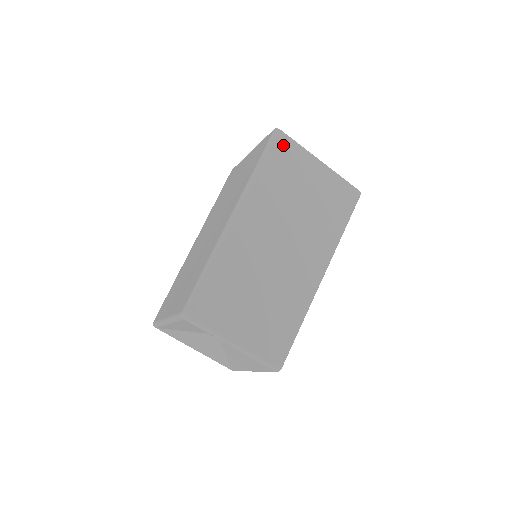
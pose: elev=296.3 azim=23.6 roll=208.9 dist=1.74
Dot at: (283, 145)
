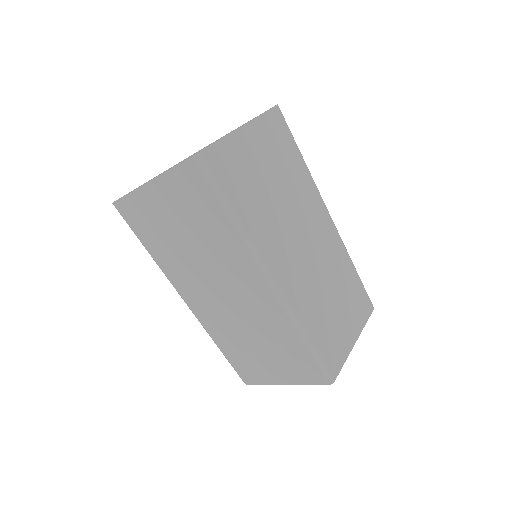
Dot at: (218, 163)
